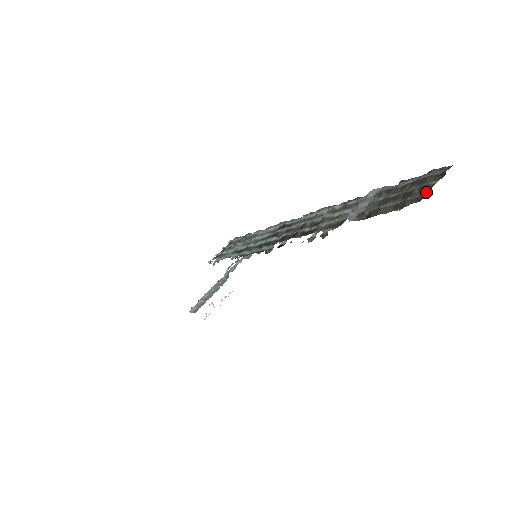
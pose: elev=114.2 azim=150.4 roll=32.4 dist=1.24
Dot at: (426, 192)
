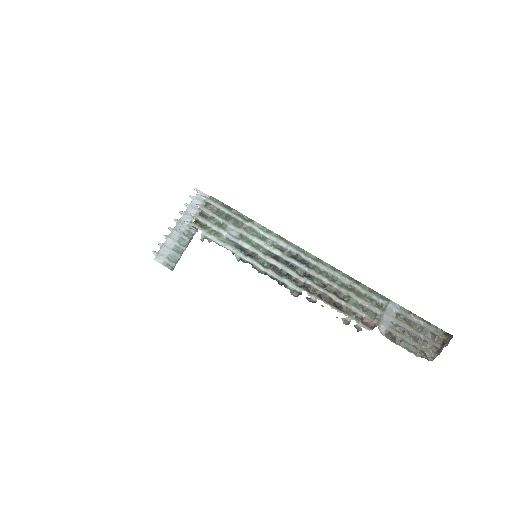
Dot at: (433, 353)
